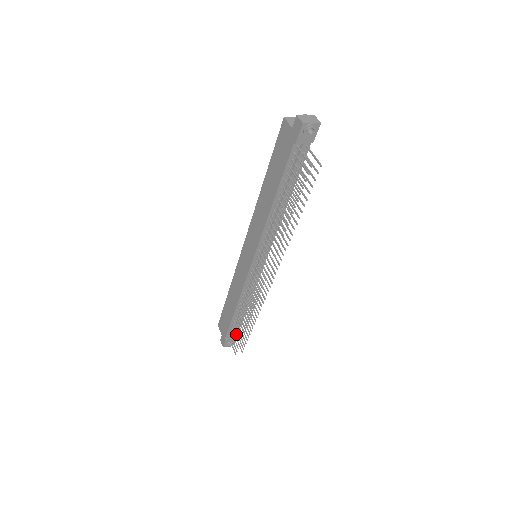
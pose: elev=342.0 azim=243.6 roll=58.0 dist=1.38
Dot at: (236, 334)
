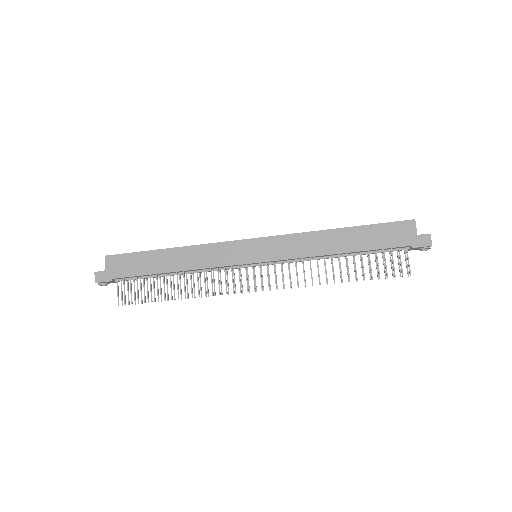
Dot at: occluded
